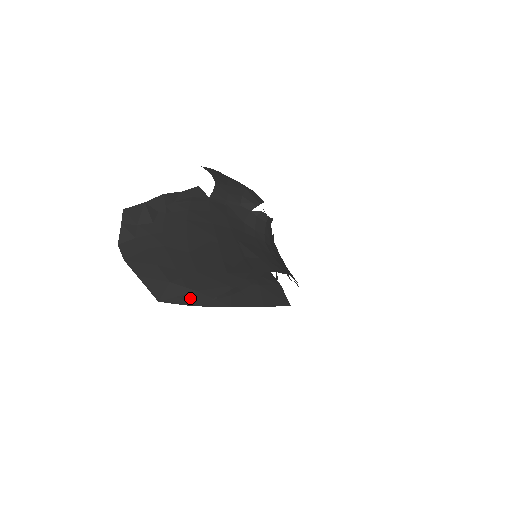
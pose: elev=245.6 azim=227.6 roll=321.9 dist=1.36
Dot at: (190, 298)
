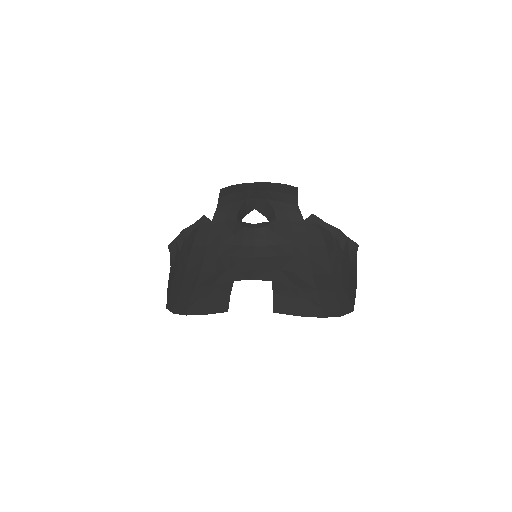
Dot at: (173, 308)
